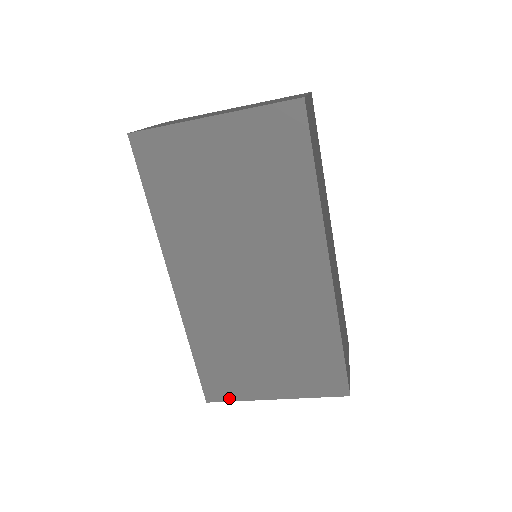
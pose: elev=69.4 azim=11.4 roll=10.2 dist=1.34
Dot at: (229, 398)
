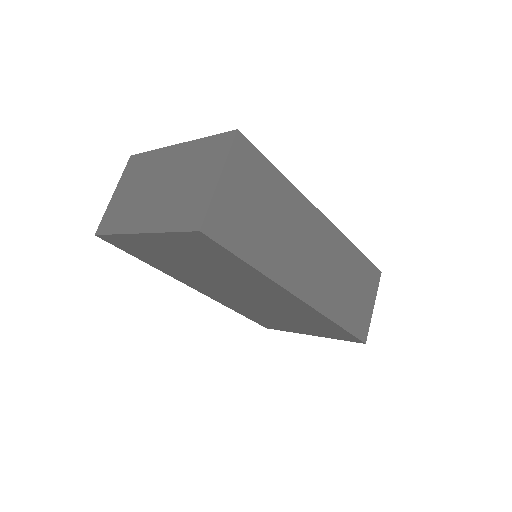
Dot at: (280, 330)
